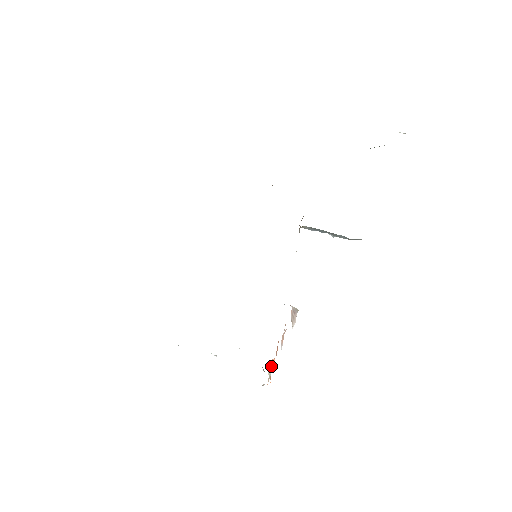
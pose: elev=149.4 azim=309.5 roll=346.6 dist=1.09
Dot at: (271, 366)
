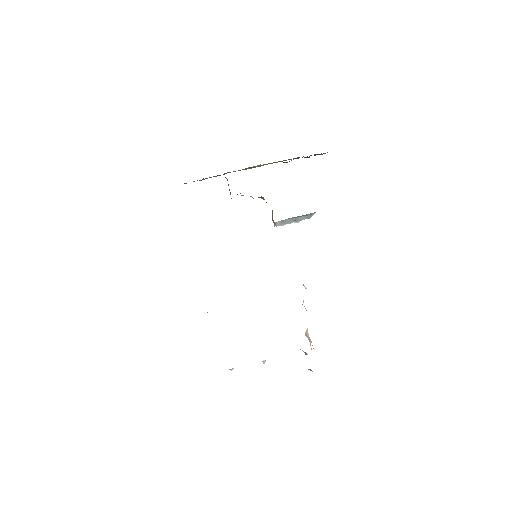
Dot at: (308, 339)
